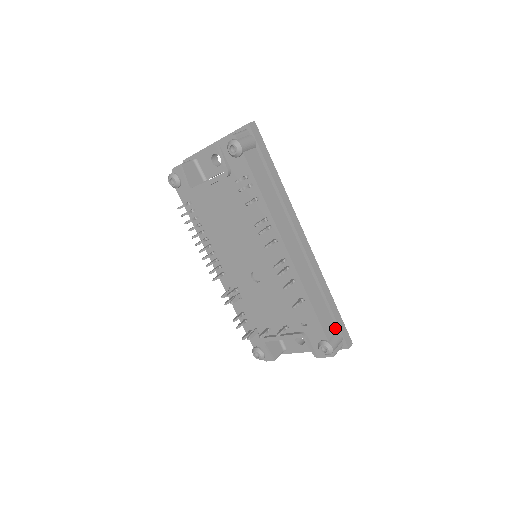
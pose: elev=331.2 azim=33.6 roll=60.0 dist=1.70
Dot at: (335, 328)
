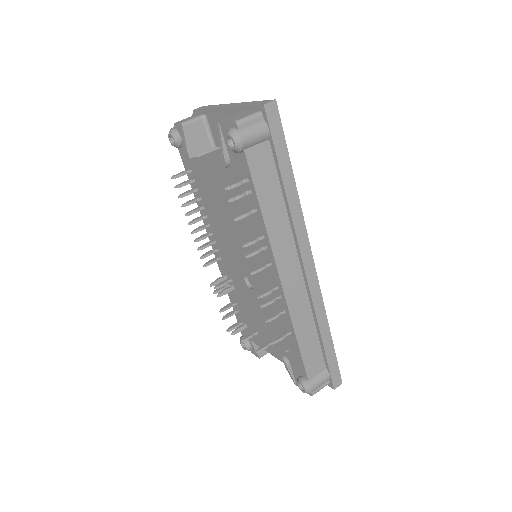
Dot at: (324, 366)
